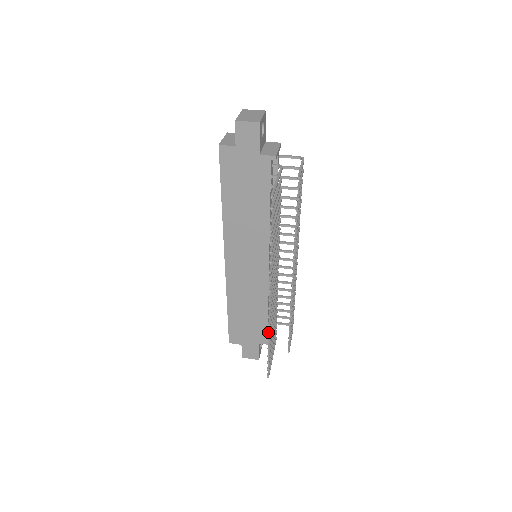
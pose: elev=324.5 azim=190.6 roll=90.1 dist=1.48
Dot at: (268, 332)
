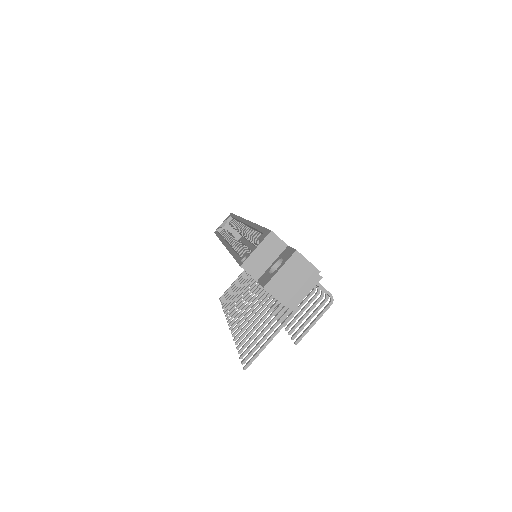
Dot at: (225, 313)
